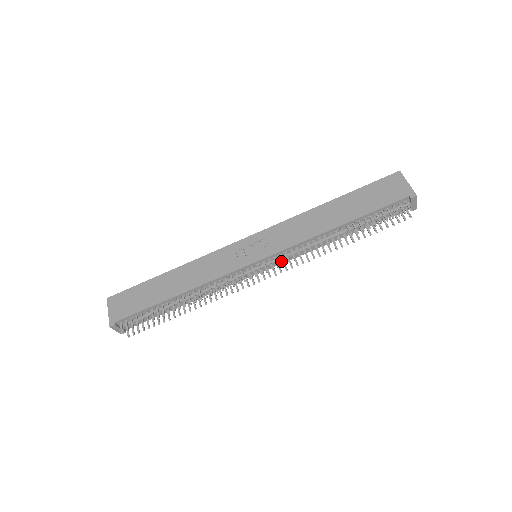
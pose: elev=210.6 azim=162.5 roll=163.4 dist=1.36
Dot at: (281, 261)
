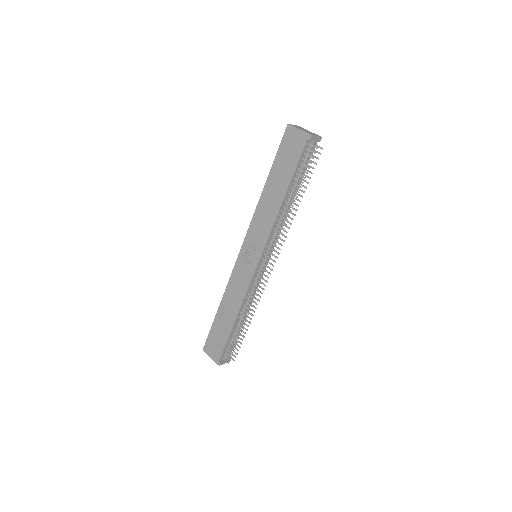
Dot at: (272, 247)
